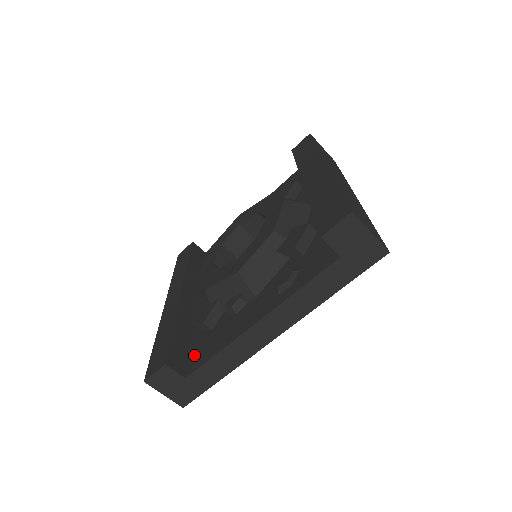
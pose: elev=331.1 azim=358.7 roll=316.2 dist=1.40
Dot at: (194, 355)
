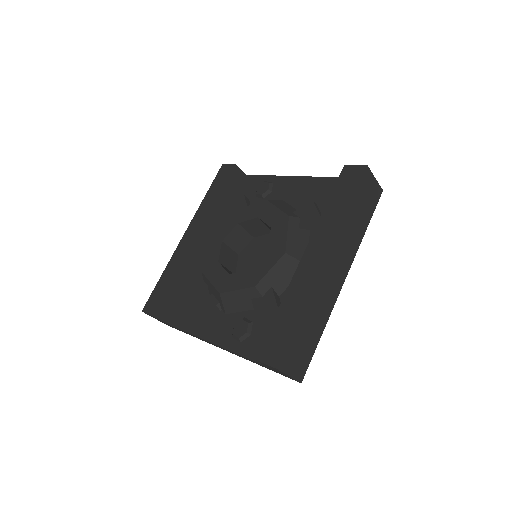
Dot at: (179, 309)
